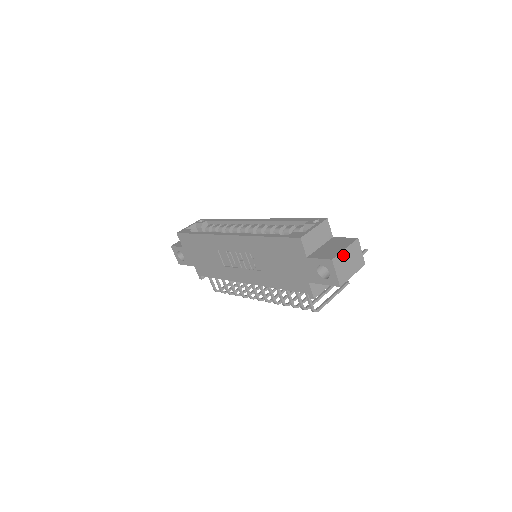
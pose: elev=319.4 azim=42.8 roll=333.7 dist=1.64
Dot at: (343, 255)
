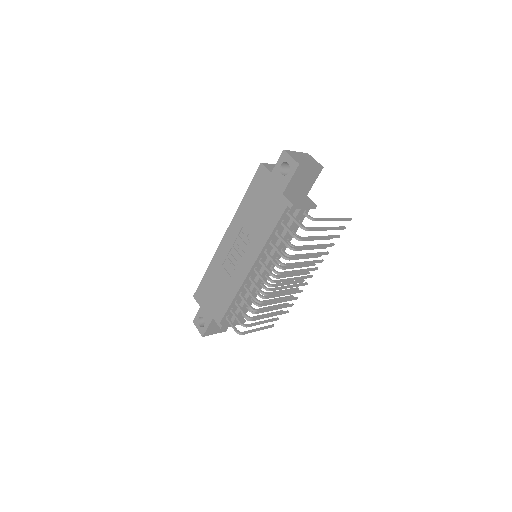
Dot at: (295, 153)
